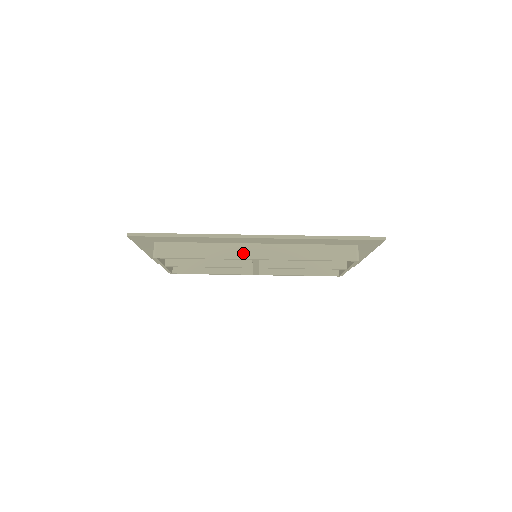
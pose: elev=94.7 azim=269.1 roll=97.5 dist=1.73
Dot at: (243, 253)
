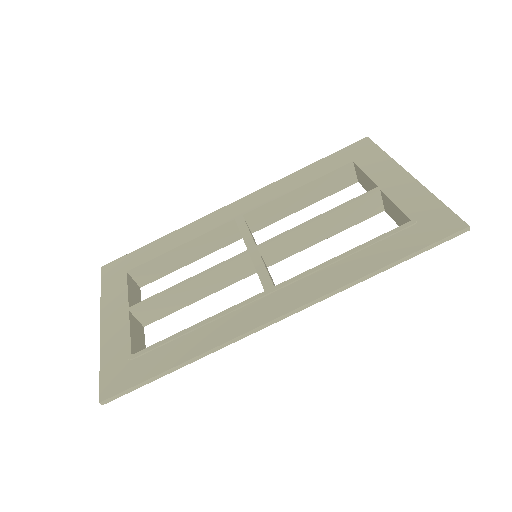
Dot at: occluded
